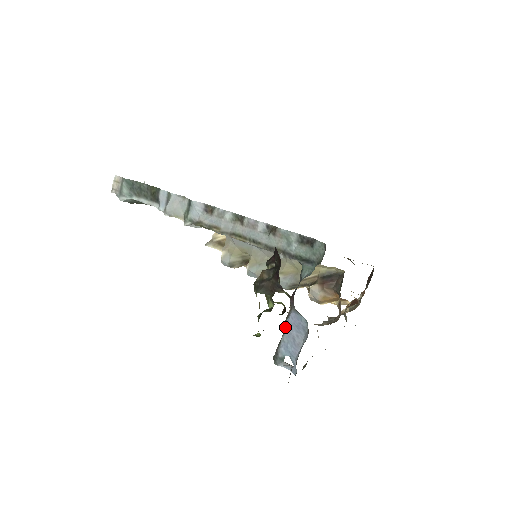
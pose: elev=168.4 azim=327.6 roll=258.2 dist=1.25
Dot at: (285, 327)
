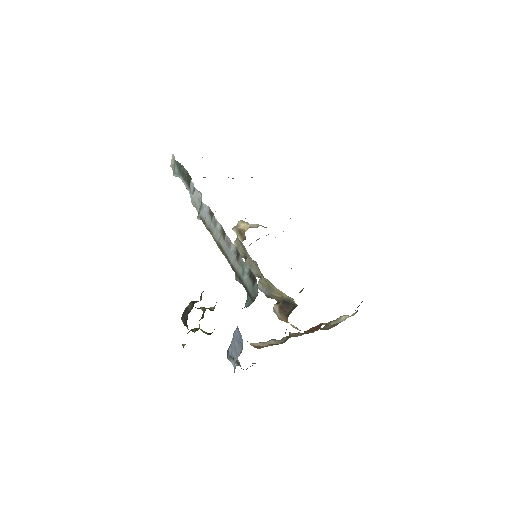
Dot at: (233, 336)
